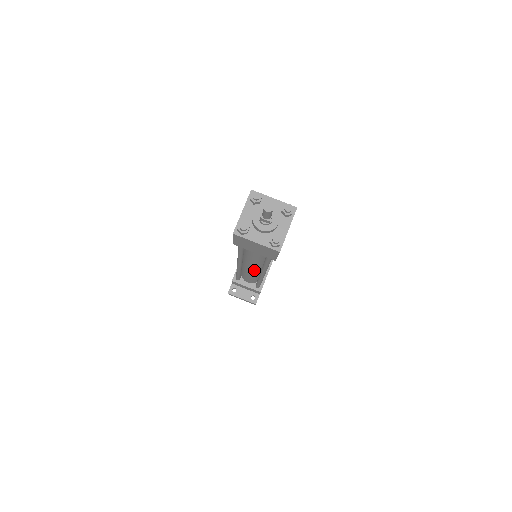
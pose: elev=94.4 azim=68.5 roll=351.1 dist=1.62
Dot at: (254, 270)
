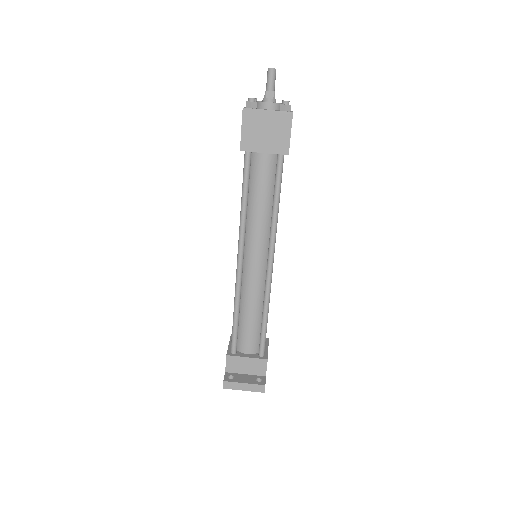
Dot at: (258, 270)
